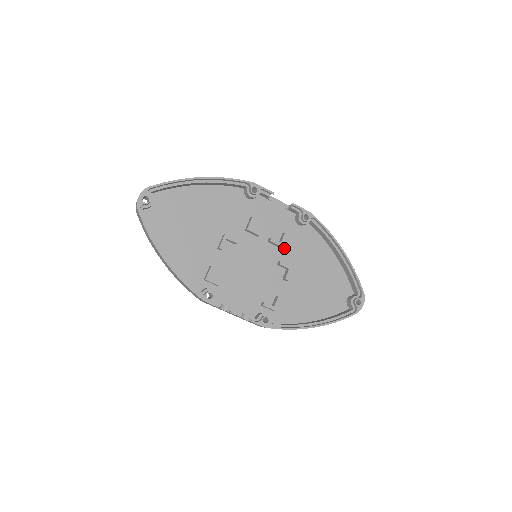
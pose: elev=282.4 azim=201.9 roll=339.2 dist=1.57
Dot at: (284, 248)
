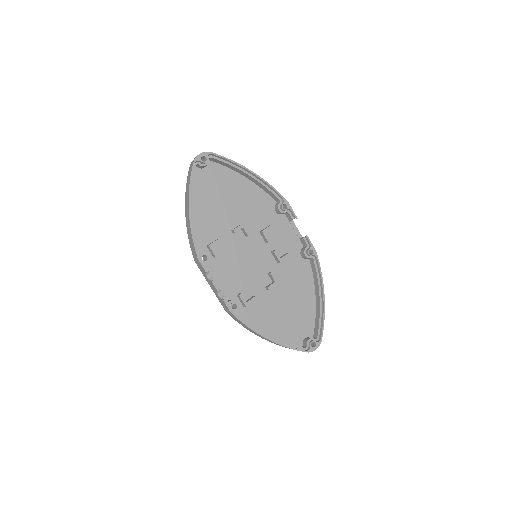
Dot at: (280, 265)
